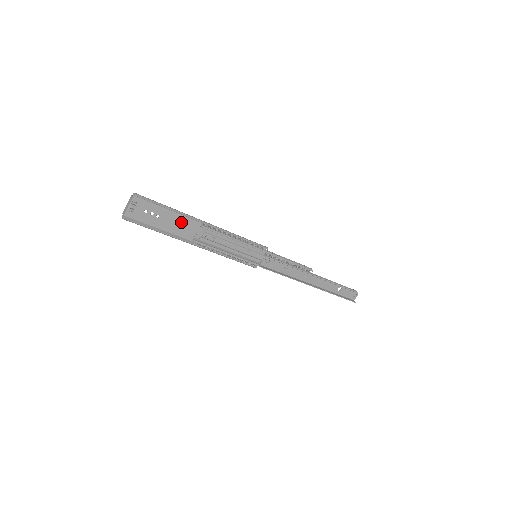
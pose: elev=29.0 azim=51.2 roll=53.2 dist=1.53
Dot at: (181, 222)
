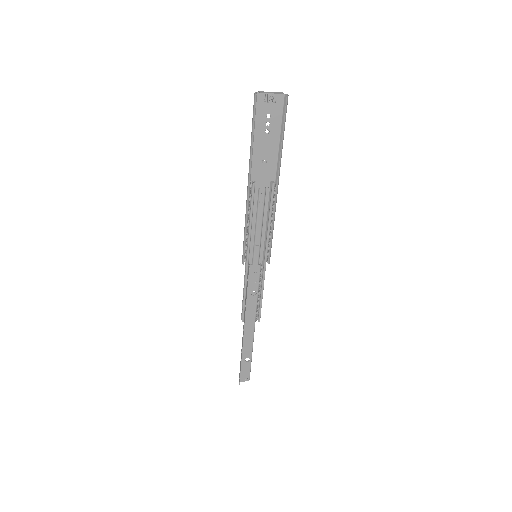
Dot at: (268, 159)
